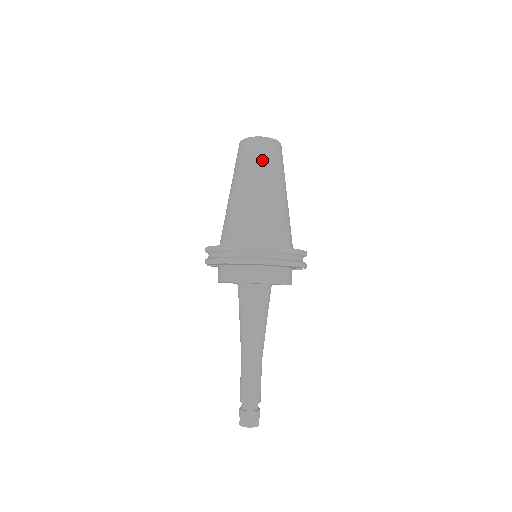
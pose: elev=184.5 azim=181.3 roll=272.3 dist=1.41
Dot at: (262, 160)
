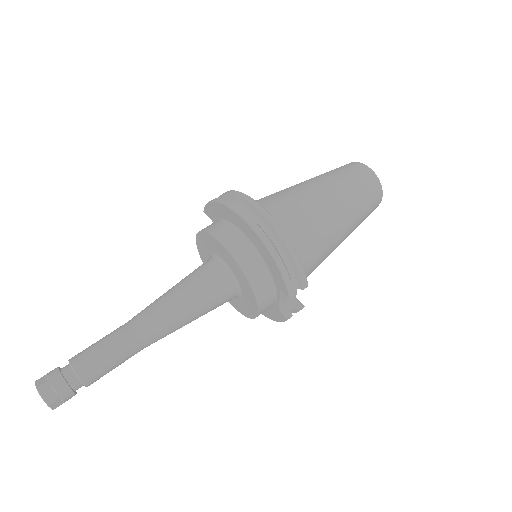
Dot at: (349, 178)
